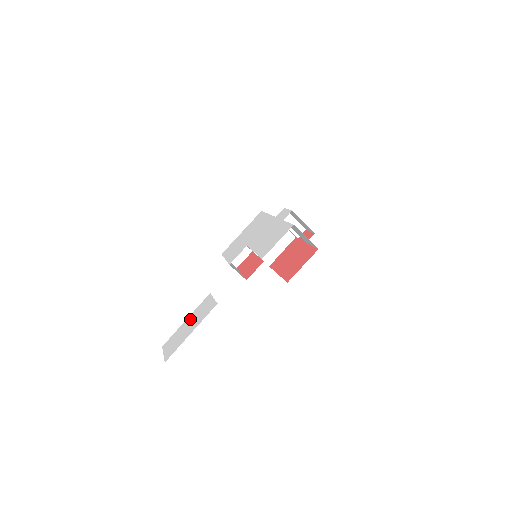
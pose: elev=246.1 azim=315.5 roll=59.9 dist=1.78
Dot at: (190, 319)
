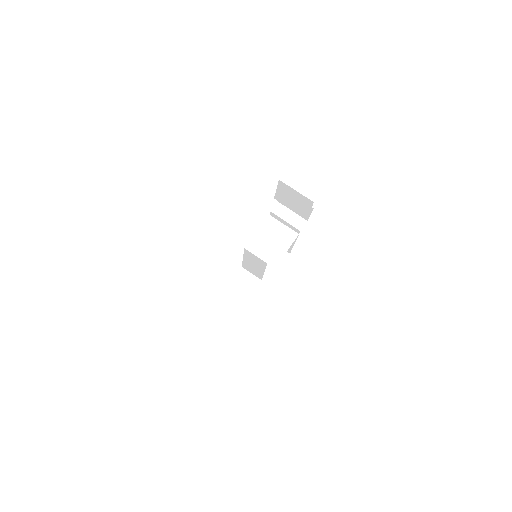
Dot at: occluded
